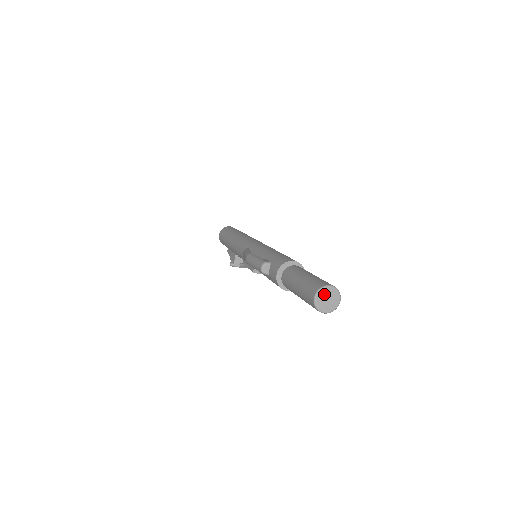
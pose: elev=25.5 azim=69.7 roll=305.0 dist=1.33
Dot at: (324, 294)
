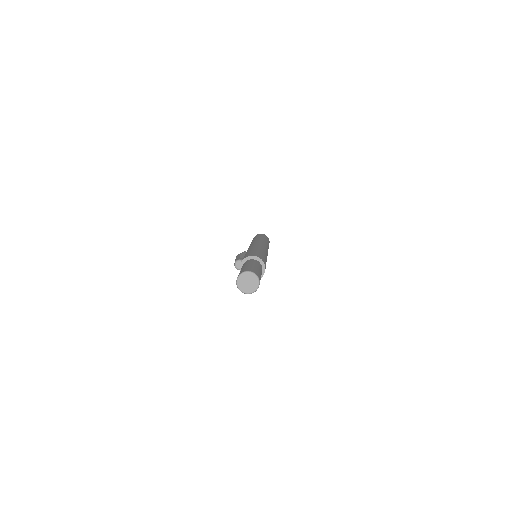
Dot at: (244, 279)
